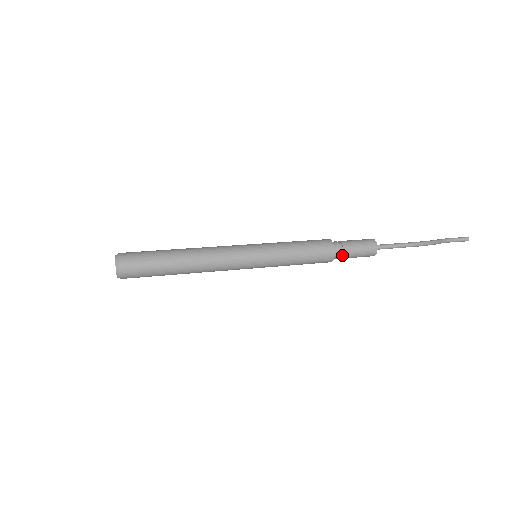
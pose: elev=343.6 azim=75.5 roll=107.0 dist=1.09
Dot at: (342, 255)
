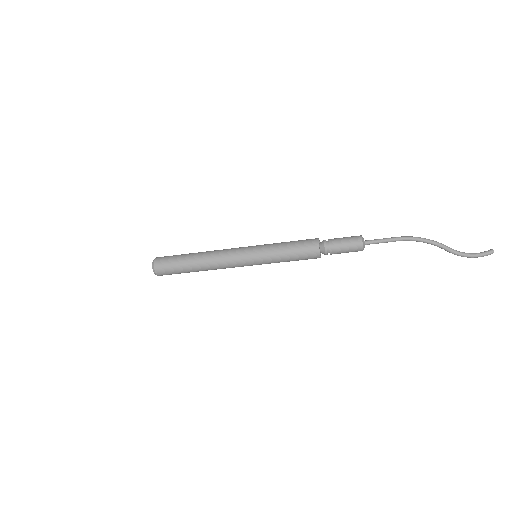
Dot at: (328, 242)
